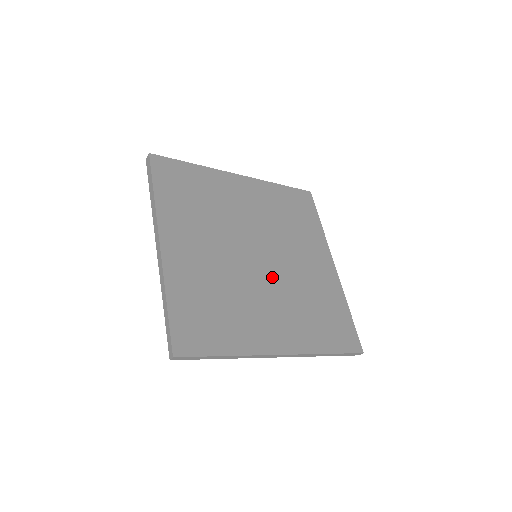
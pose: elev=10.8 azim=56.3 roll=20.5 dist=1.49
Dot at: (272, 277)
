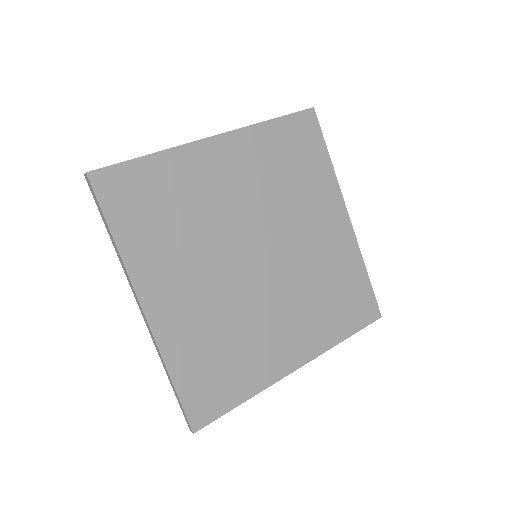
Dot at: (278, 279)
